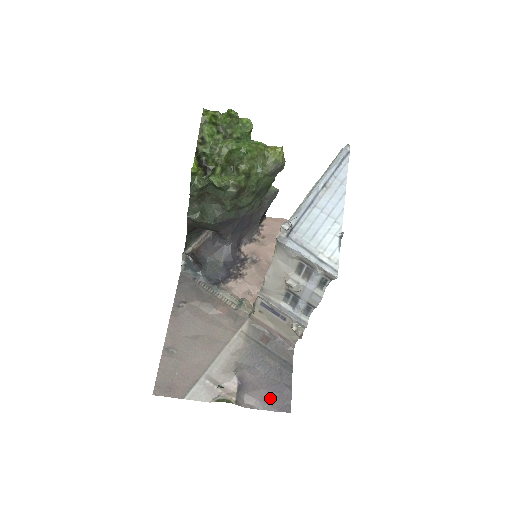
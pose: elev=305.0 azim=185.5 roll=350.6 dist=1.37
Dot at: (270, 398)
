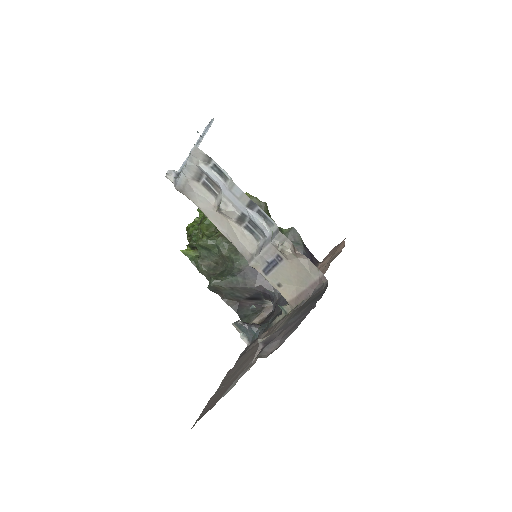
Dot at: (294, 325)
